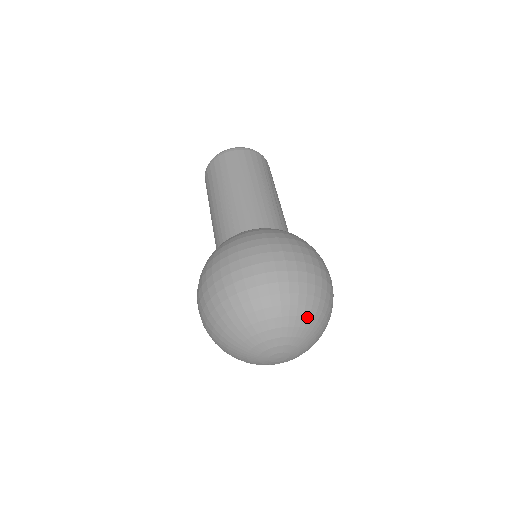
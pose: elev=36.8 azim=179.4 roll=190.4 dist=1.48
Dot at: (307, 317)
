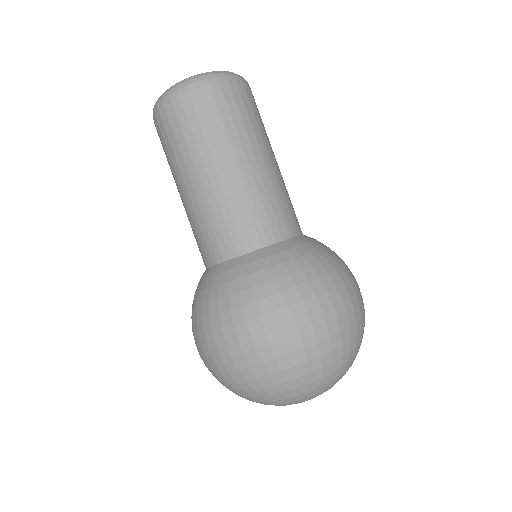
Dot at: occluded
